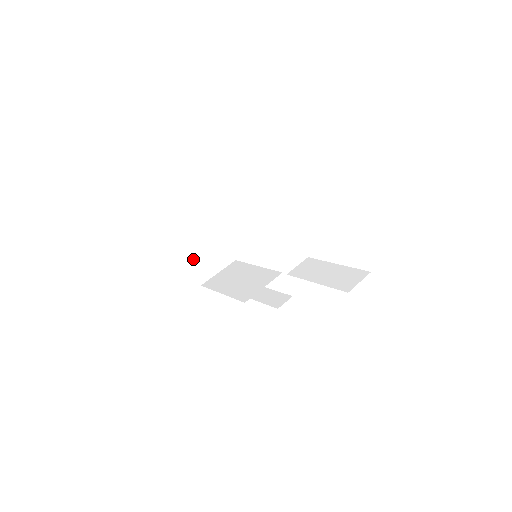
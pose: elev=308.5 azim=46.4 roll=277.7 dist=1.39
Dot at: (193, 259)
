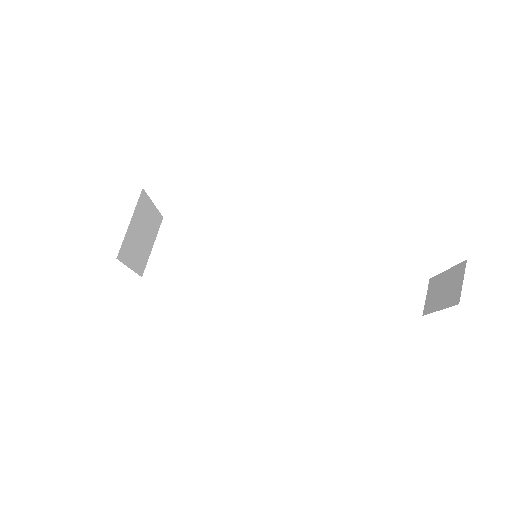
Dot at: (132, 260)
